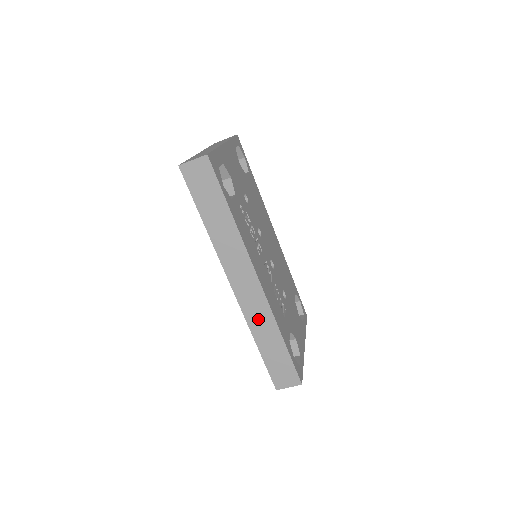
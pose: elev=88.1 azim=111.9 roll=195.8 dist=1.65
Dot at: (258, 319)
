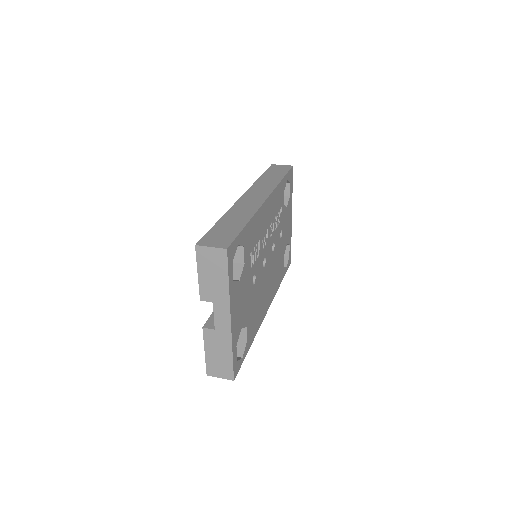
Dot at: (241, 210)
